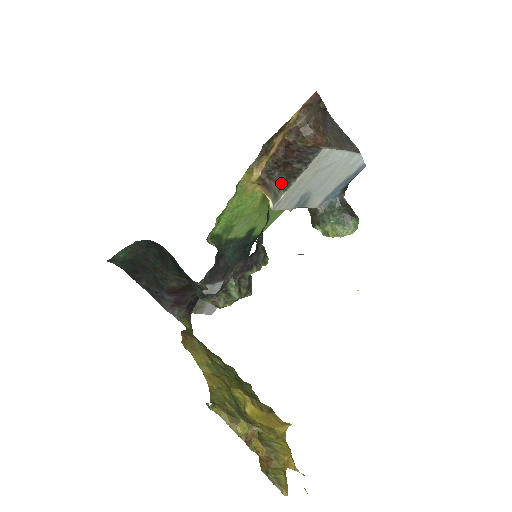
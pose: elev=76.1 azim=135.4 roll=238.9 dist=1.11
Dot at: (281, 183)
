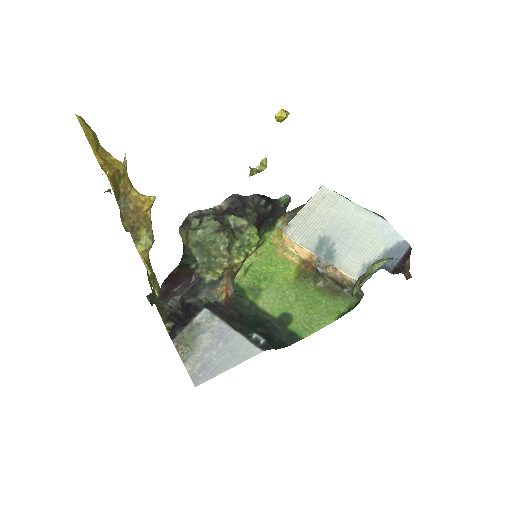
Dot at: occluded
